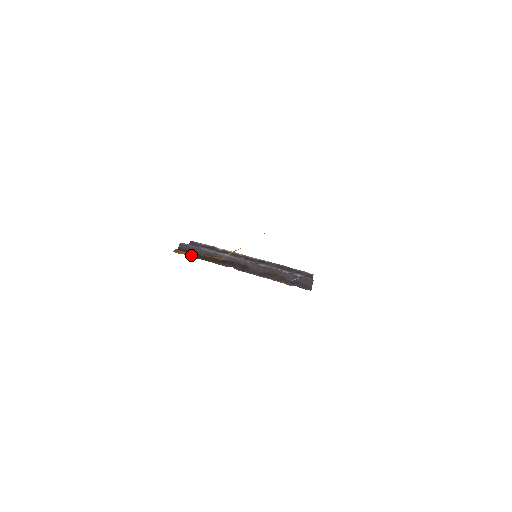
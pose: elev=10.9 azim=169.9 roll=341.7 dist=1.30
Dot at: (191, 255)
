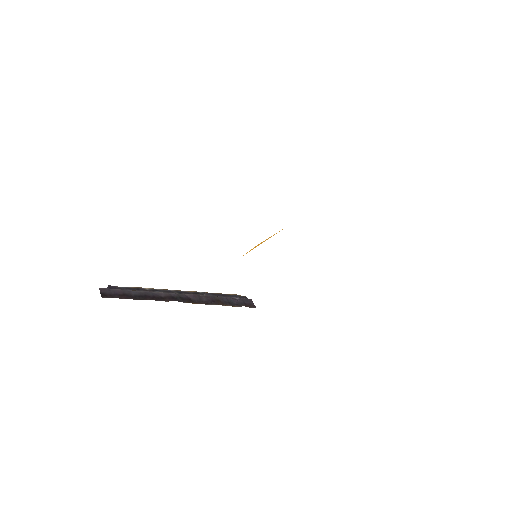
Dot at: (122, 298)
